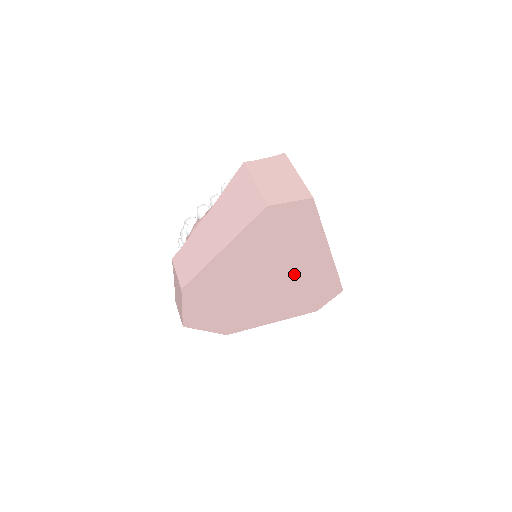
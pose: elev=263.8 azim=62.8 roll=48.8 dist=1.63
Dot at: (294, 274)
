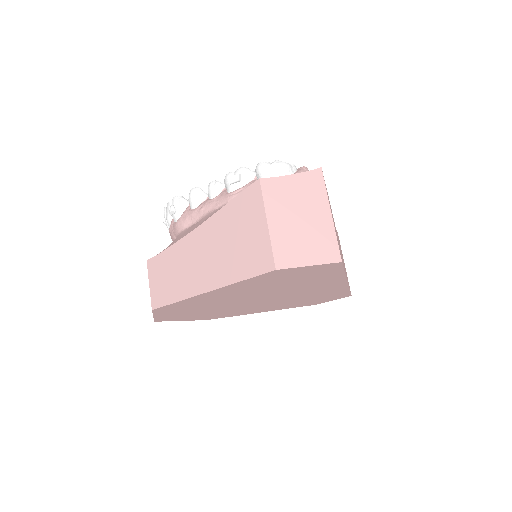
Dot at: (296, 294)
